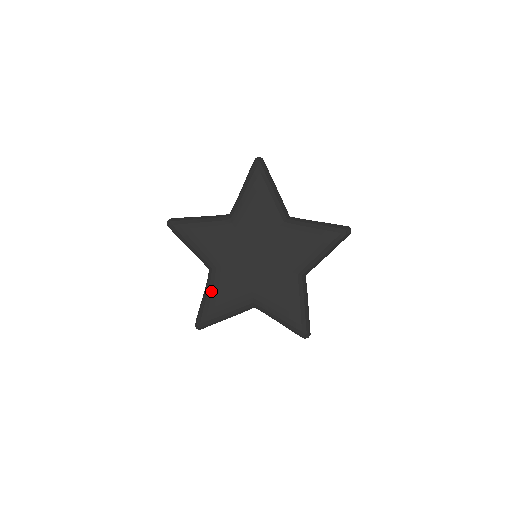
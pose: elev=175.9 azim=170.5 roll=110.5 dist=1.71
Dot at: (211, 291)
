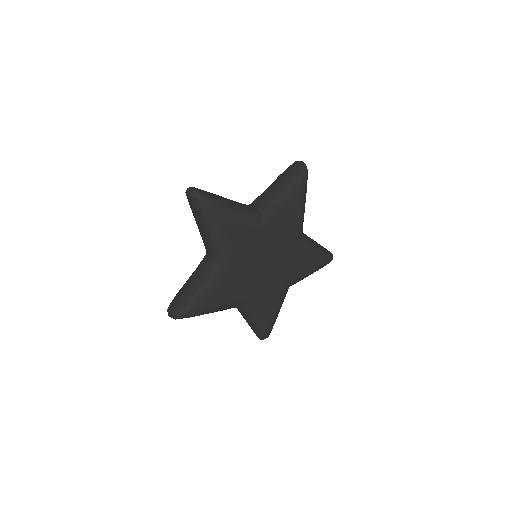
Dot at: (213, 285)
